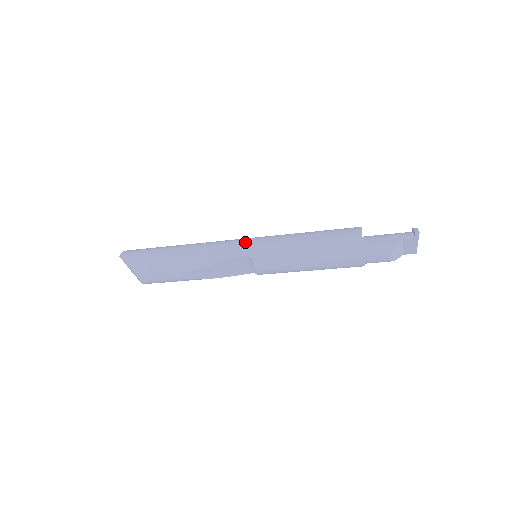
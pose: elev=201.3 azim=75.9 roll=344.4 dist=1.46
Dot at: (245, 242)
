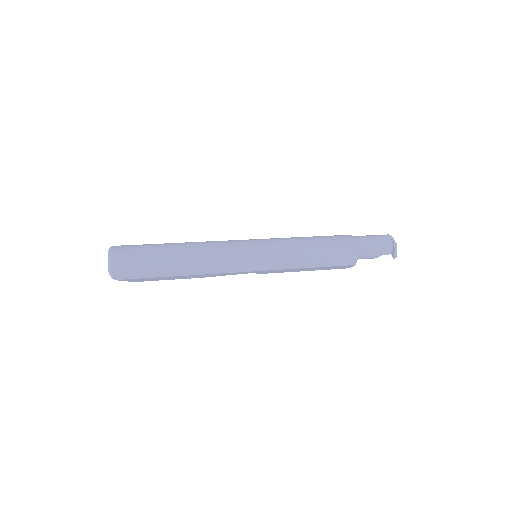
Dot at: (254, 268)
